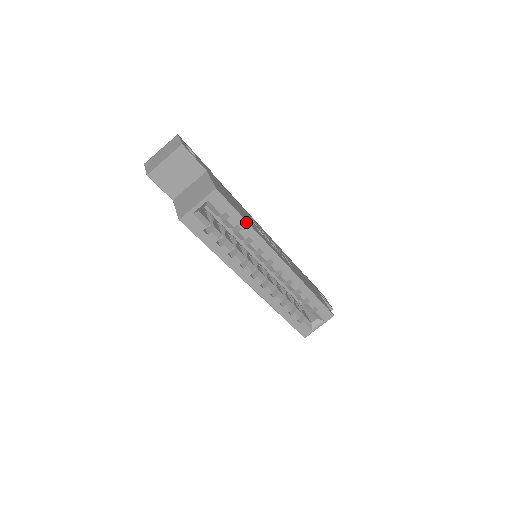
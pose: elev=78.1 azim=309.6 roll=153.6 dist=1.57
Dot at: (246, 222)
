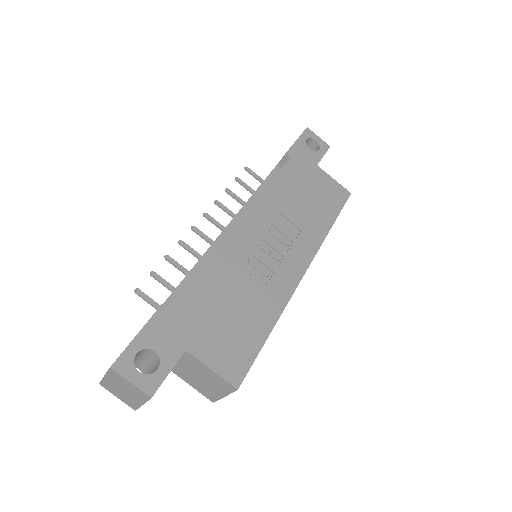
Dot at: occluded
